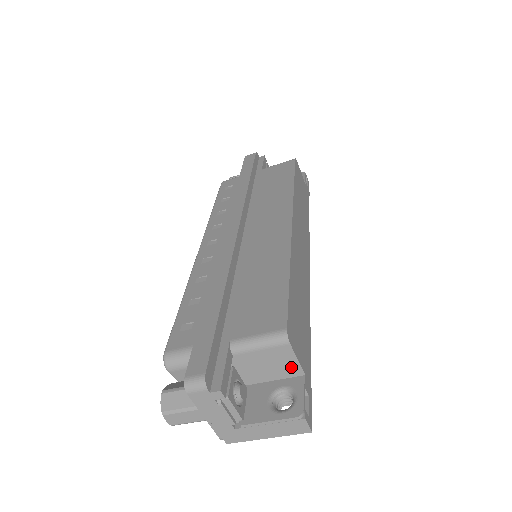
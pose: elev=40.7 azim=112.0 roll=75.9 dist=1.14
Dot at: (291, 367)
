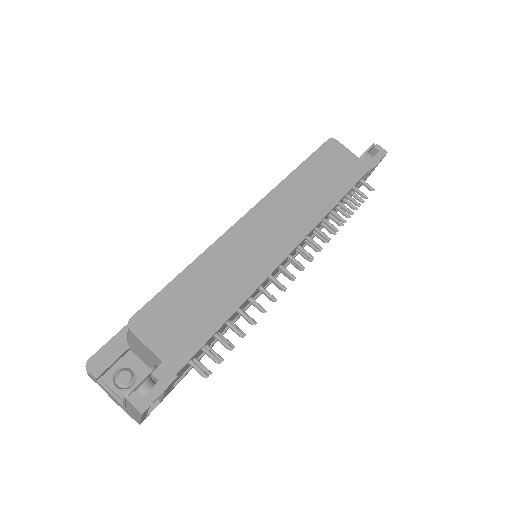
Dot at: (152, 354)
